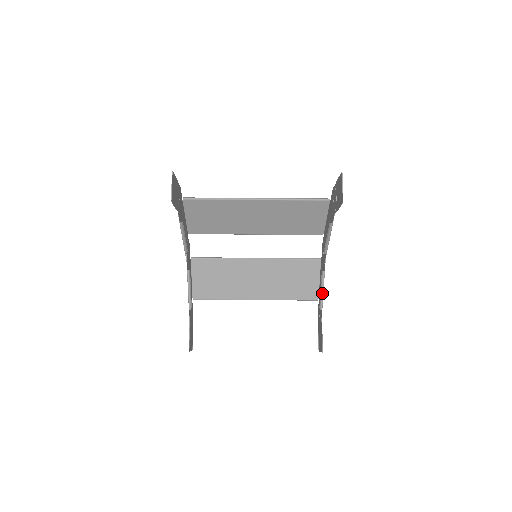
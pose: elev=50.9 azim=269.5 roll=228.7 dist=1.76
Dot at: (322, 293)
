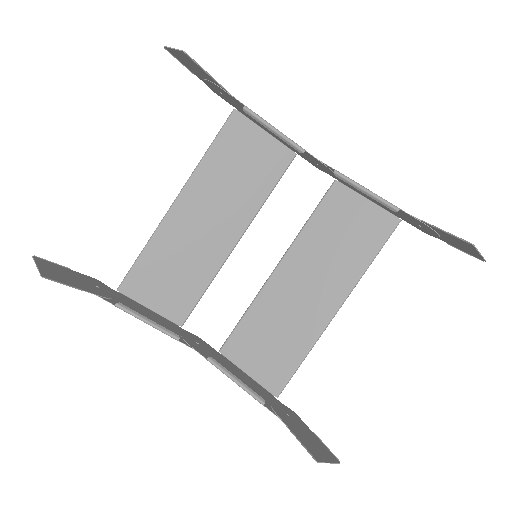
Dot at: (369, 193)
